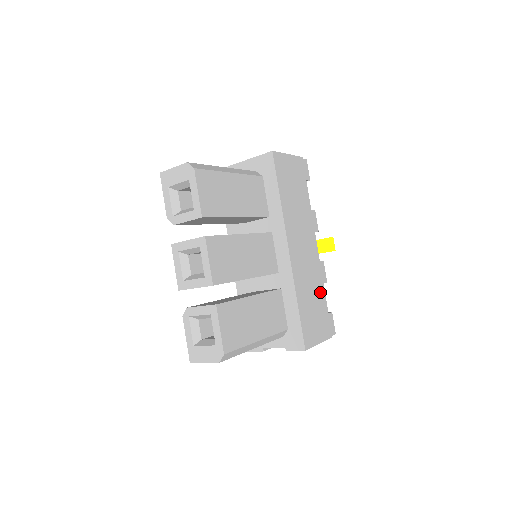
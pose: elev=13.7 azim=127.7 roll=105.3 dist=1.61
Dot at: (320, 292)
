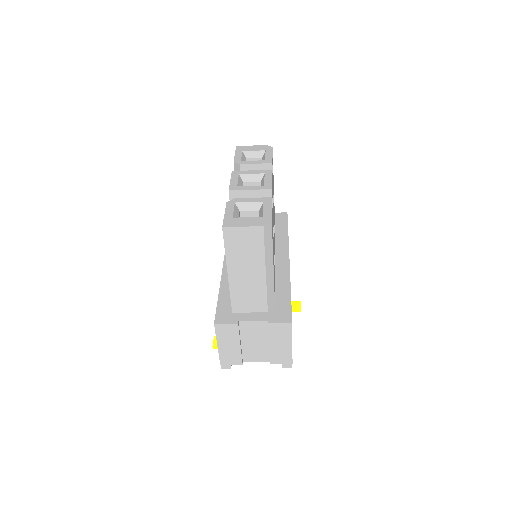
Dot at: occluded
